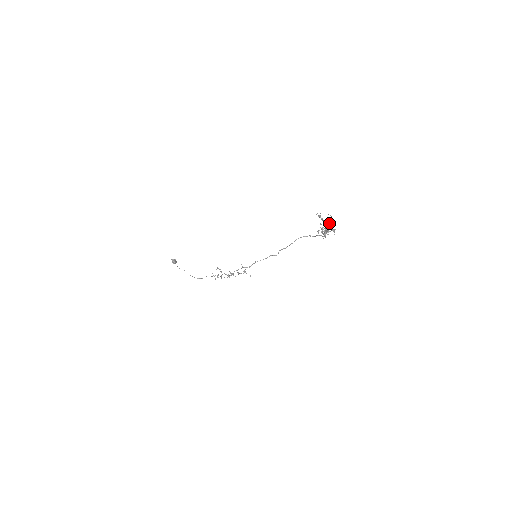
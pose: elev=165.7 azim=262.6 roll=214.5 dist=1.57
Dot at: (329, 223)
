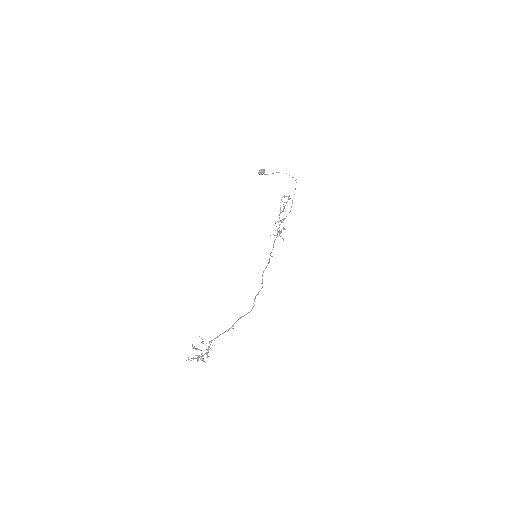
Dot at: occluded
